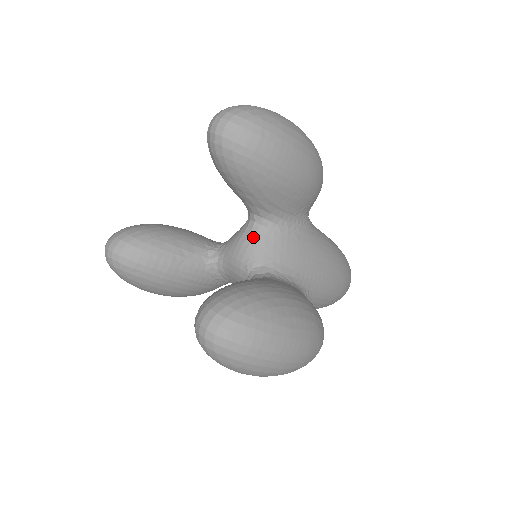
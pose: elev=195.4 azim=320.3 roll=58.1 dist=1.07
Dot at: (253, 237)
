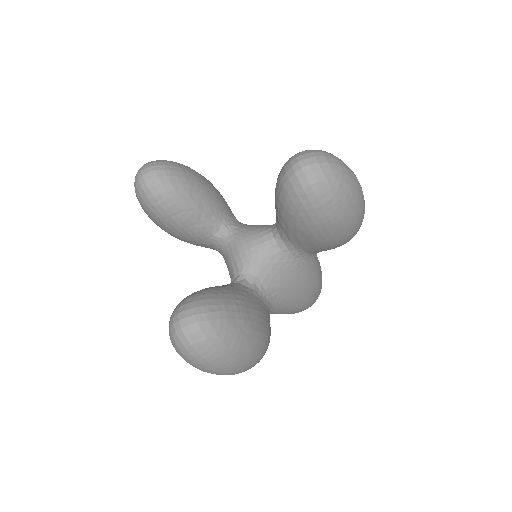
Dot at: (264, 248)
